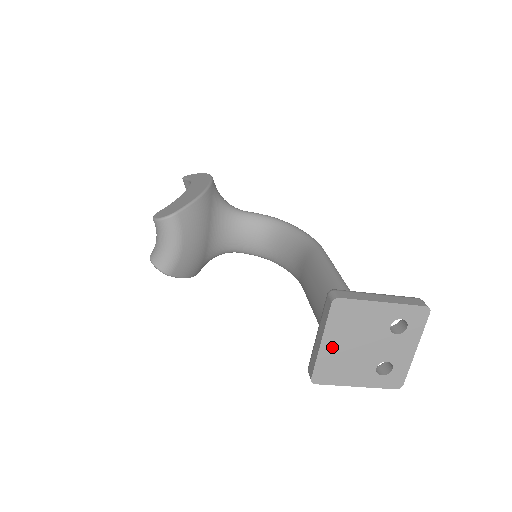
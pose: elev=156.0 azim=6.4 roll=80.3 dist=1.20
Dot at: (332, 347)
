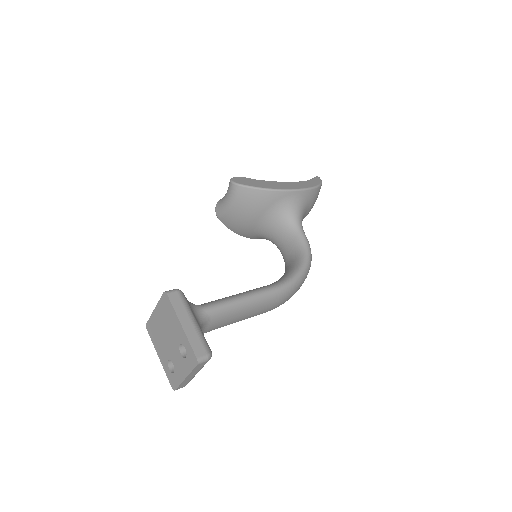
Dot at: (157, 318)
